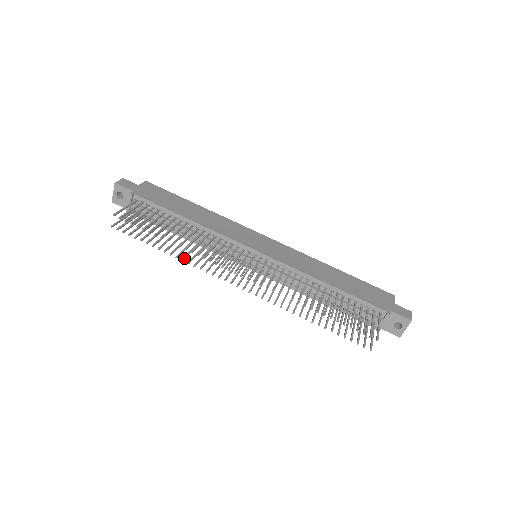
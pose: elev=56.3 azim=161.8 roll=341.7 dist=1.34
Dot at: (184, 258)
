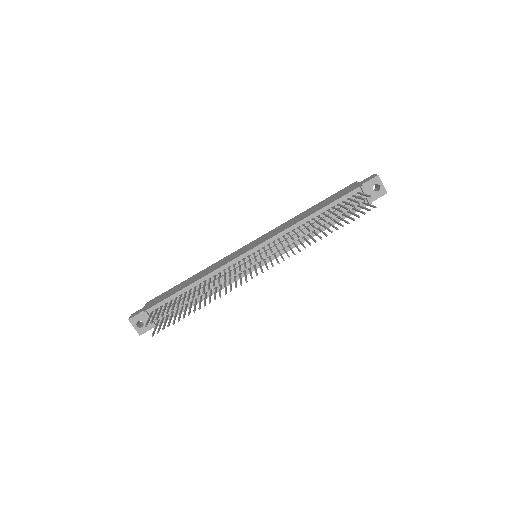
Dot at: (215, 298)
